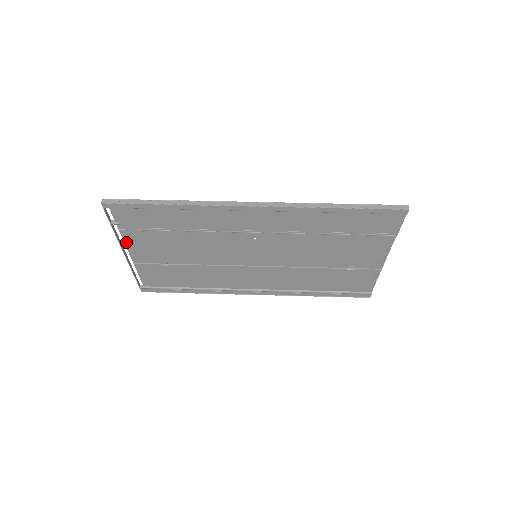
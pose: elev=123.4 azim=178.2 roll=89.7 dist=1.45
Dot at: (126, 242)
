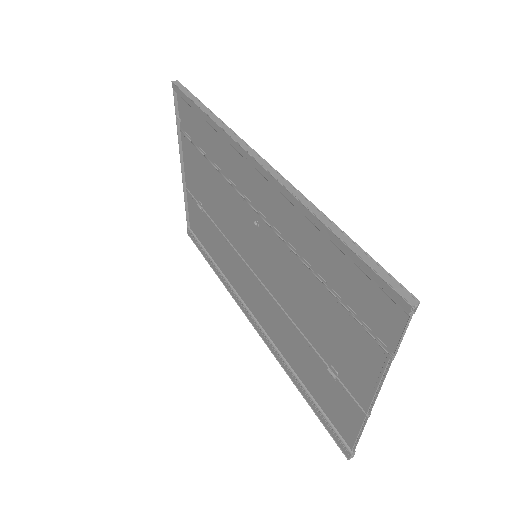
Dot at: (184, 152)
